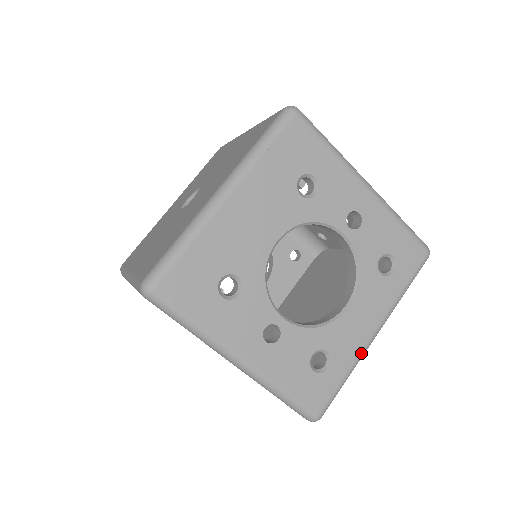
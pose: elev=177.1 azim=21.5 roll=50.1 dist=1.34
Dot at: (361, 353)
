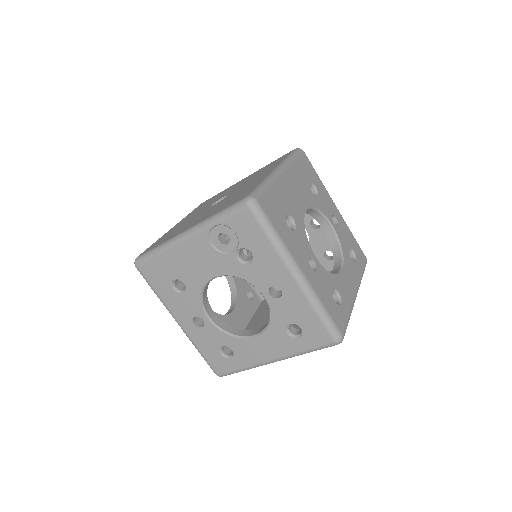
Dot at: (353, 303)
